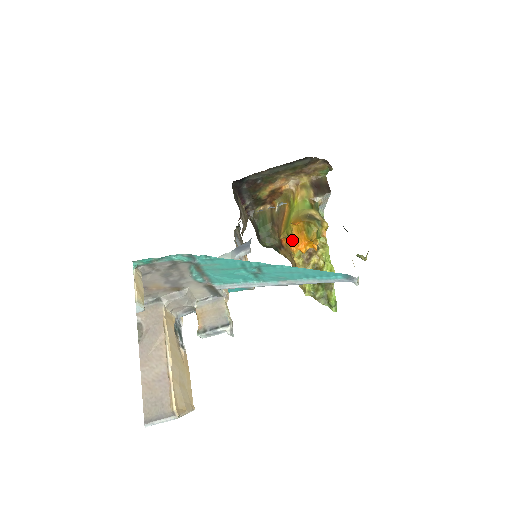
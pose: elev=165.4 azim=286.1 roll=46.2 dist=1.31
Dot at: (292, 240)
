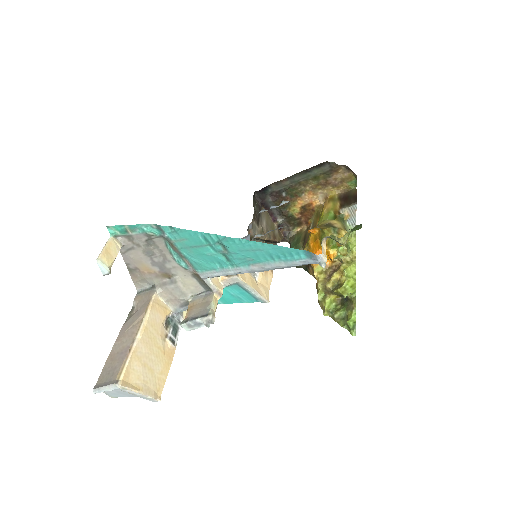
Dot at: (309, 250)
